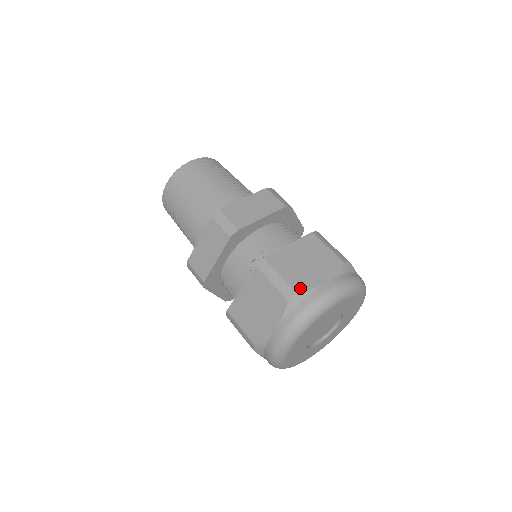
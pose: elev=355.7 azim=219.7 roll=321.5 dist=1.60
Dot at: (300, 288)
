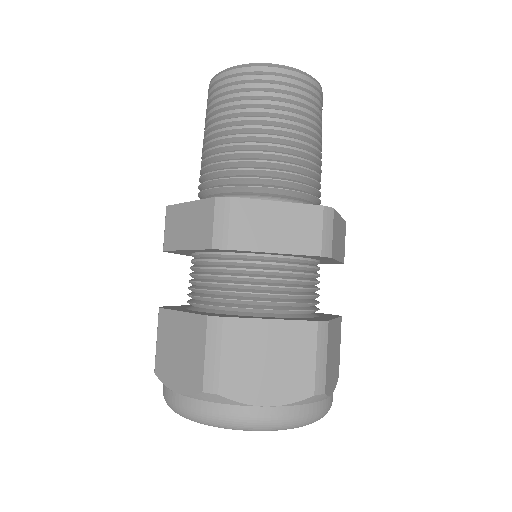
Dot at: (228, 392)
